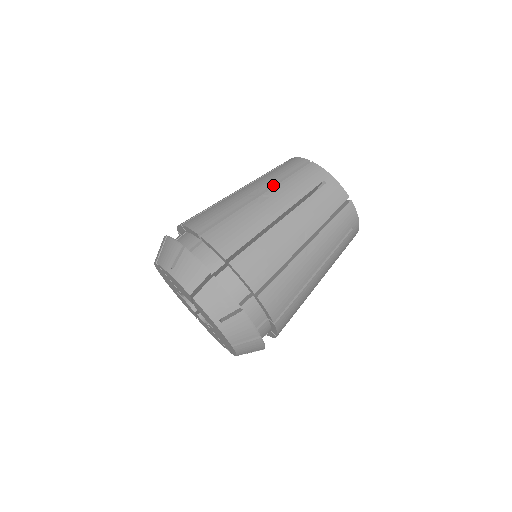
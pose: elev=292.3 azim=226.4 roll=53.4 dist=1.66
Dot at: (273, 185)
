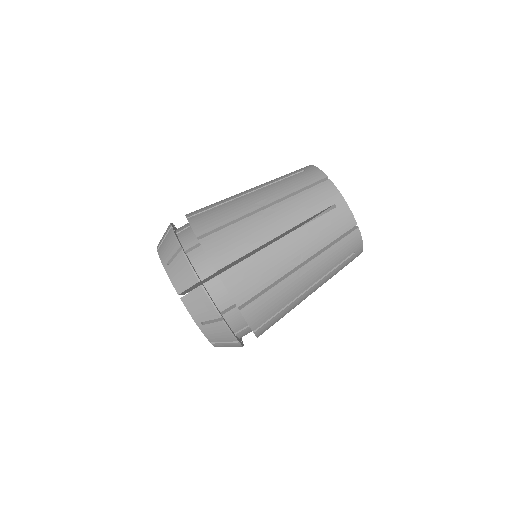
Dot at: (283, 198)
